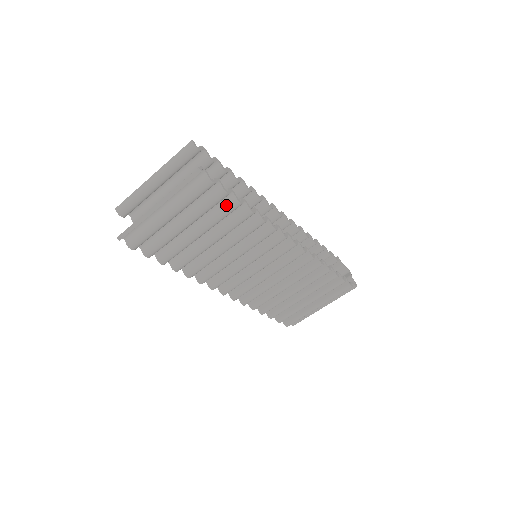
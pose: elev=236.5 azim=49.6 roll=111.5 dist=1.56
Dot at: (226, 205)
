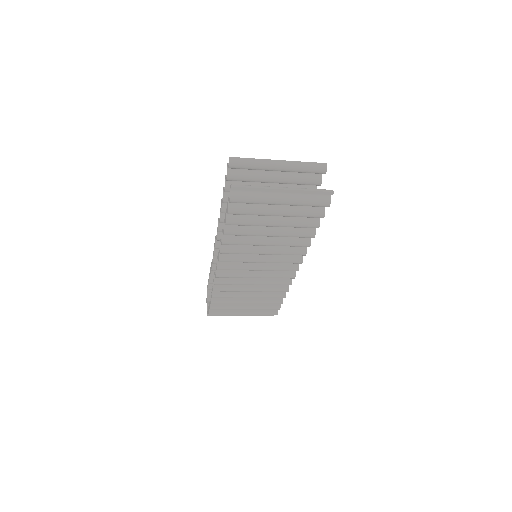
Dot at: (310, 221)
